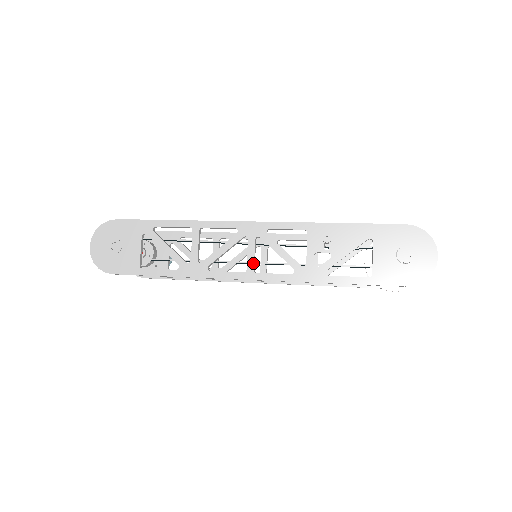
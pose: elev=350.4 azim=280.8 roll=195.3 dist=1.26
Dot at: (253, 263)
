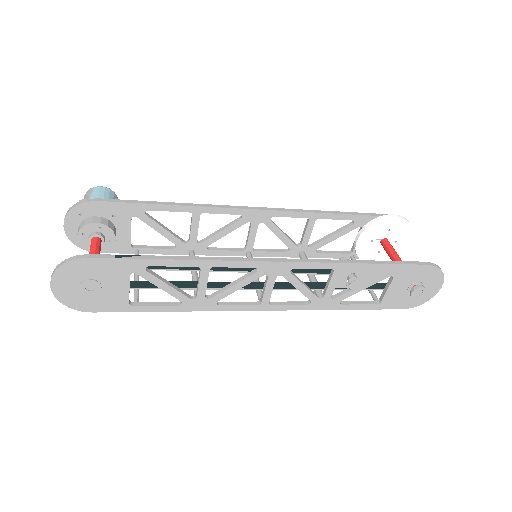
Dot at: (269, 298)
